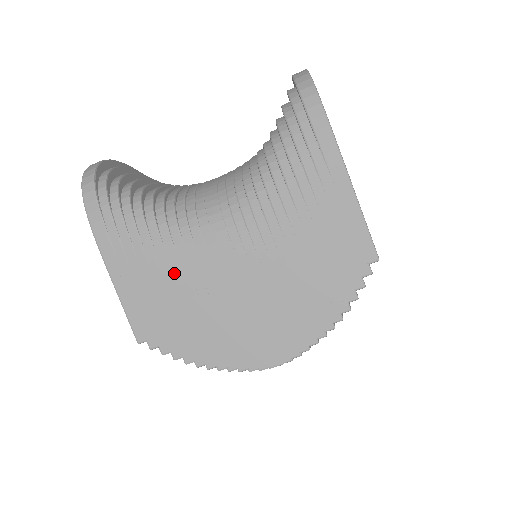
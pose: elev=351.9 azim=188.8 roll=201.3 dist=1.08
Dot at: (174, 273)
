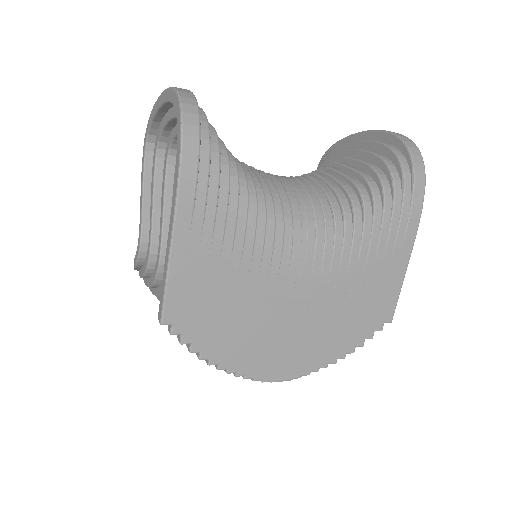
Dot at: (241, 269)
